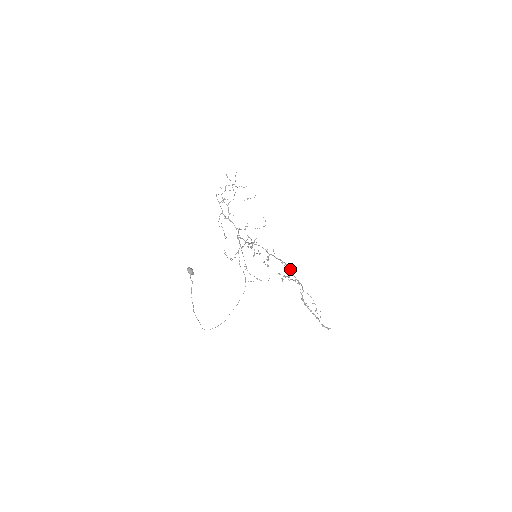
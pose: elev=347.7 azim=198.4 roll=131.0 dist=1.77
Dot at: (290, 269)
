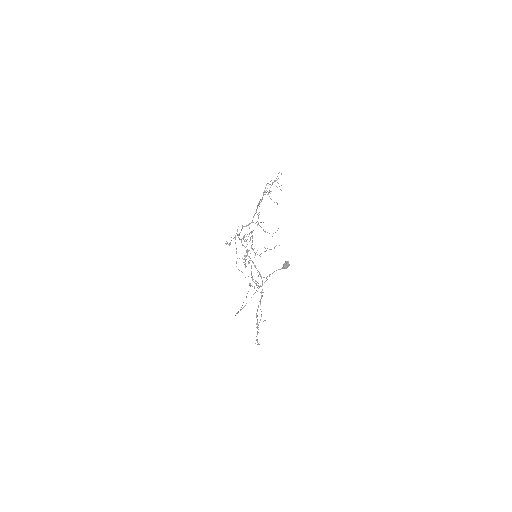
Dot at: (262, 280)
